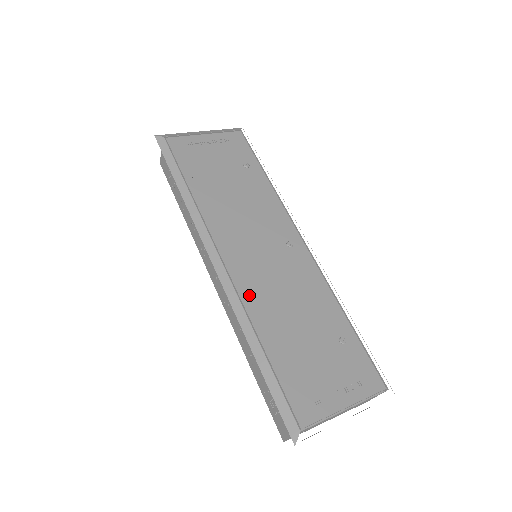
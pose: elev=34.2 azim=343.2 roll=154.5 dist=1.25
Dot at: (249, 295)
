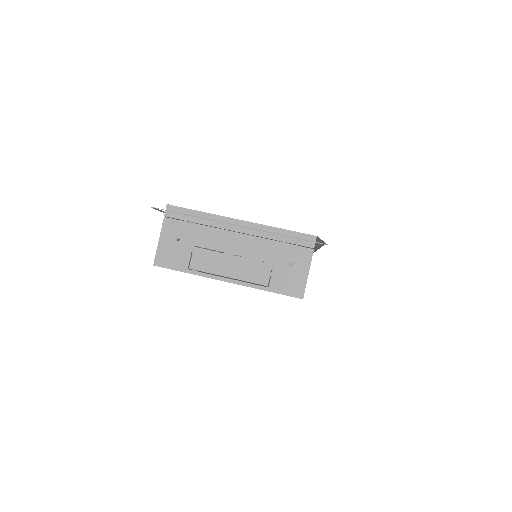
Dot at: occluded
